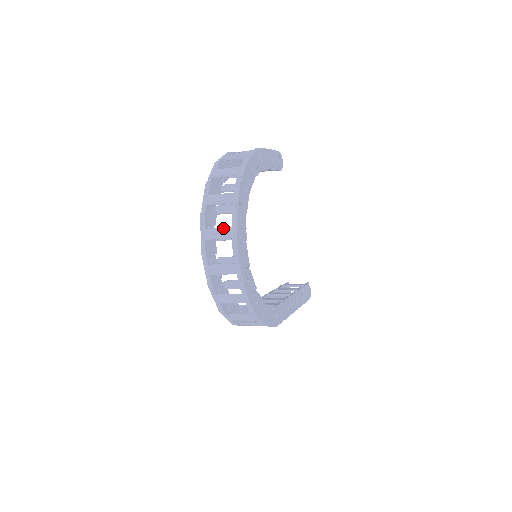
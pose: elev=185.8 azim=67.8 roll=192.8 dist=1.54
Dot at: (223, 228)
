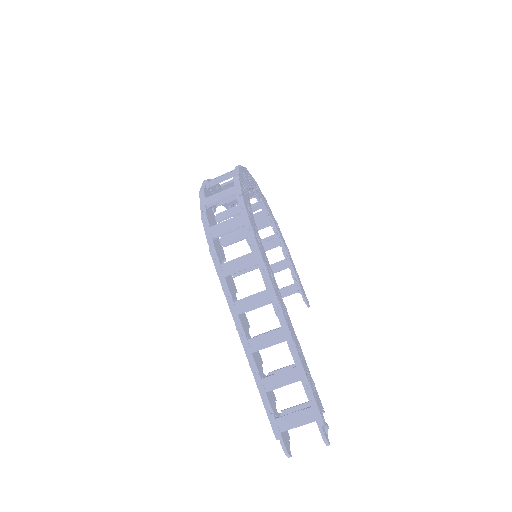
Dot at: occluded
